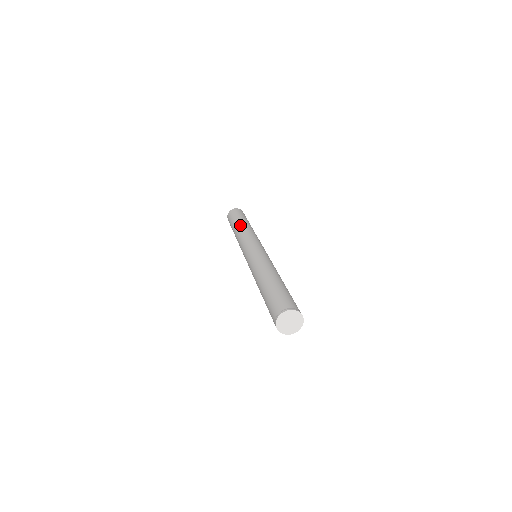
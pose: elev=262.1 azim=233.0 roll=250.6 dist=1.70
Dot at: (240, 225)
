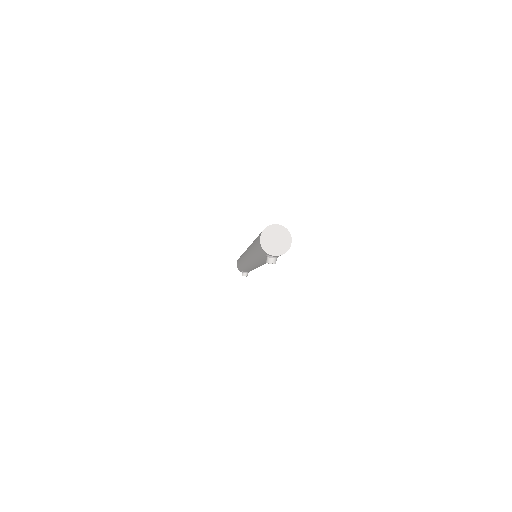
Dot at: occluded
